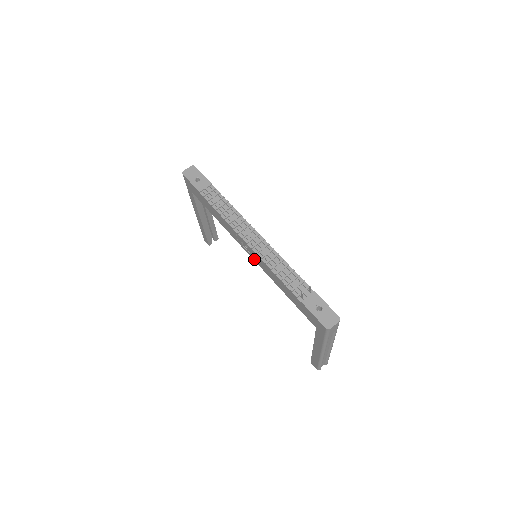
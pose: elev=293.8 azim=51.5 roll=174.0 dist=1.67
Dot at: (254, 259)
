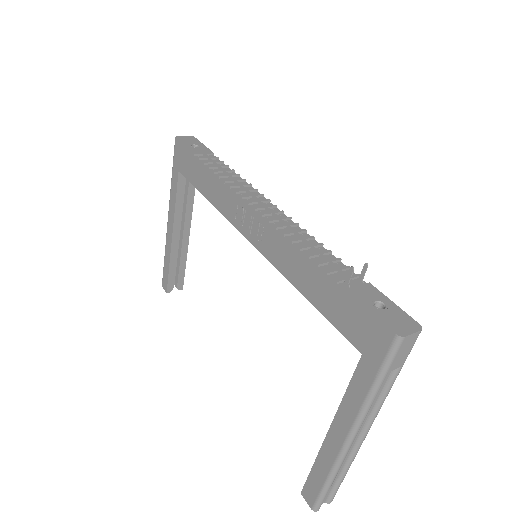
Dot at: (257, 244)
